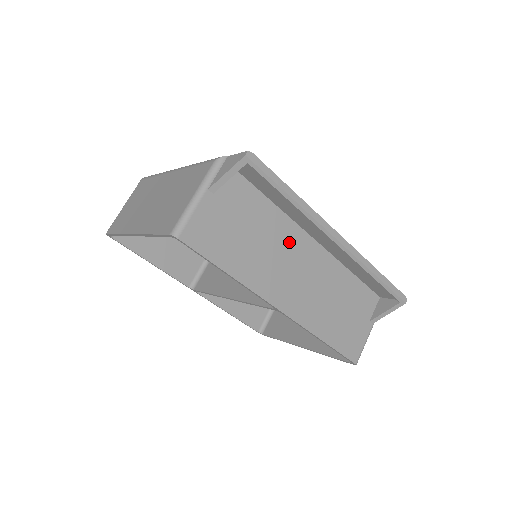
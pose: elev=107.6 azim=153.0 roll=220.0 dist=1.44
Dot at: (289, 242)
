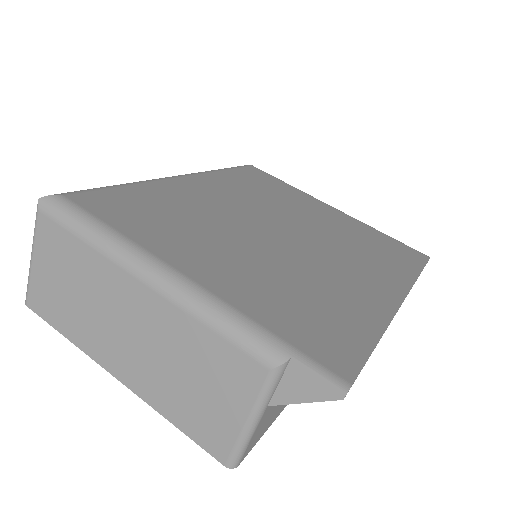
Dot at: occluded
